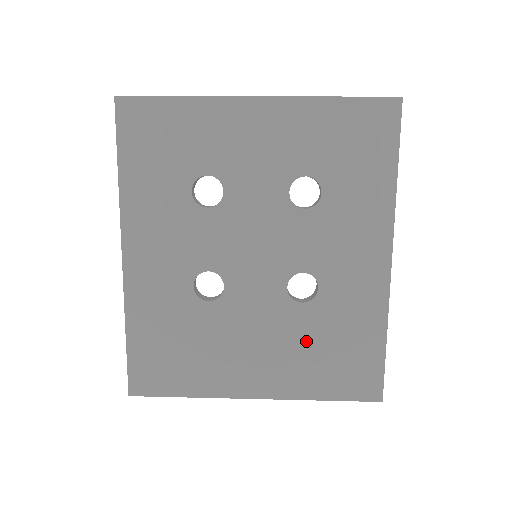
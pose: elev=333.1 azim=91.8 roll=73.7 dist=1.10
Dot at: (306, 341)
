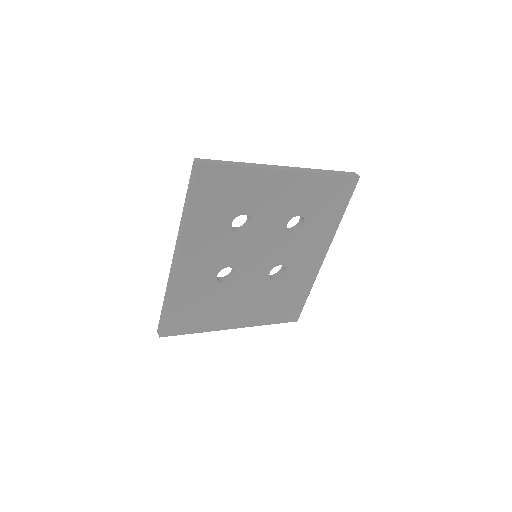
Dot at: (270, 298)
